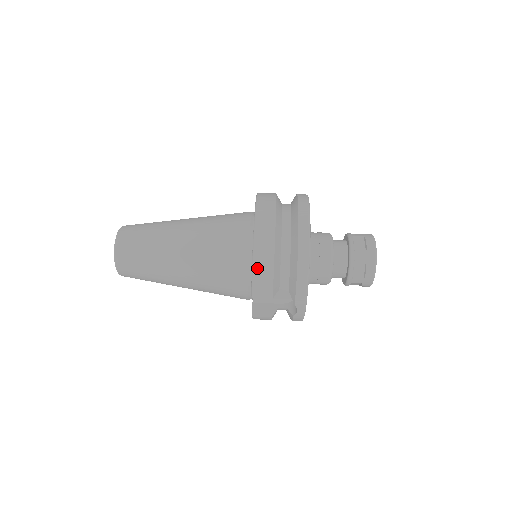
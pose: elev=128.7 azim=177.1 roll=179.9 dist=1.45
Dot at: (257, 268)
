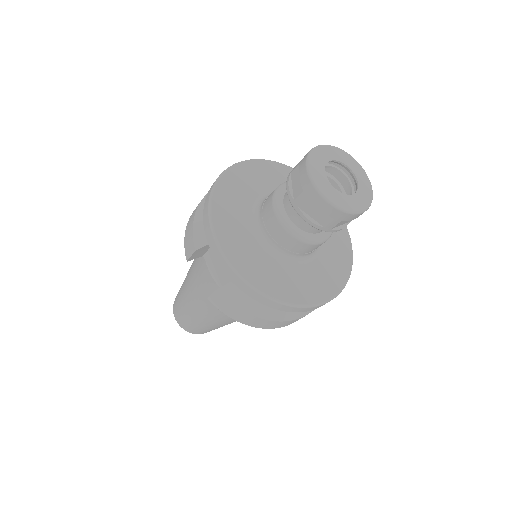
Dot at: (188, 226)
